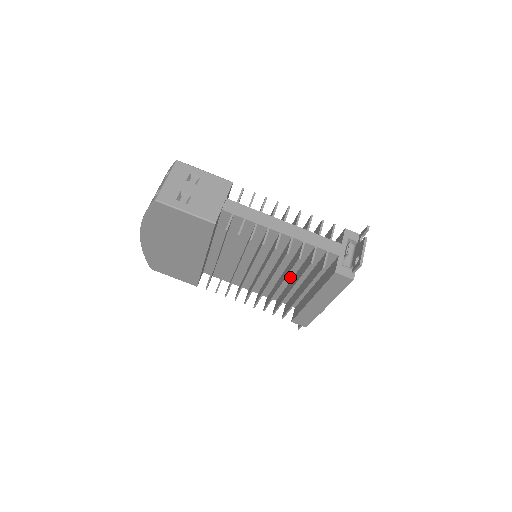
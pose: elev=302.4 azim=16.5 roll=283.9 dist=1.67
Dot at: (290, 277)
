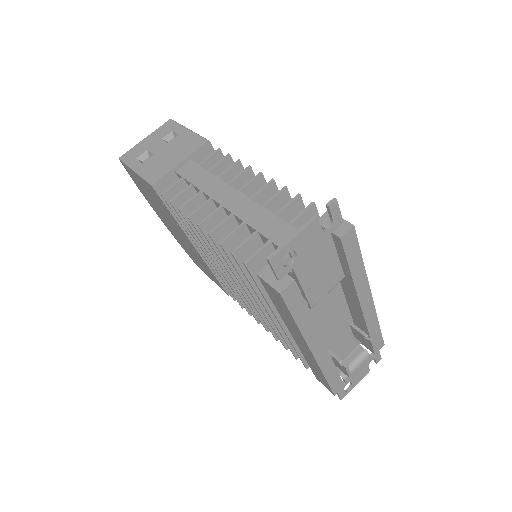
Dot at: occluded
